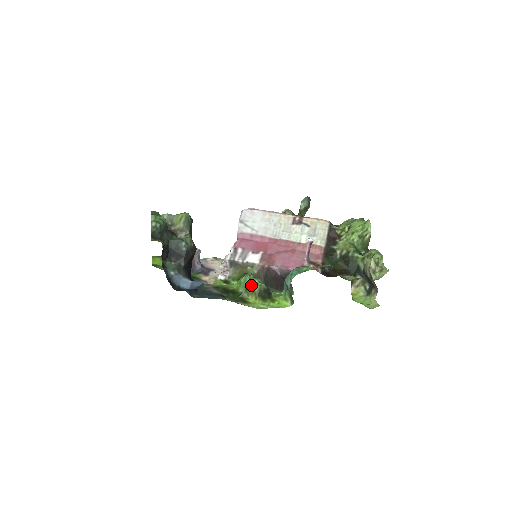
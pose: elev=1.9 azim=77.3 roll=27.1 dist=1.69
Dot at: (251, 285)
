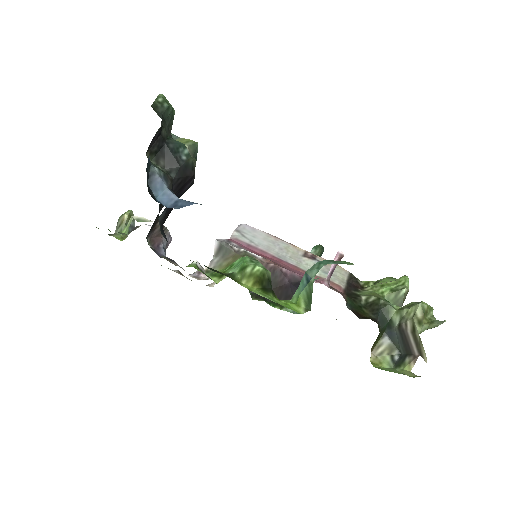
Dot at: (252, 264)
